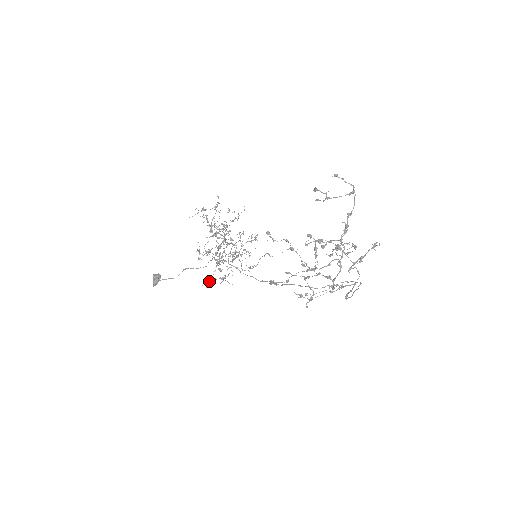
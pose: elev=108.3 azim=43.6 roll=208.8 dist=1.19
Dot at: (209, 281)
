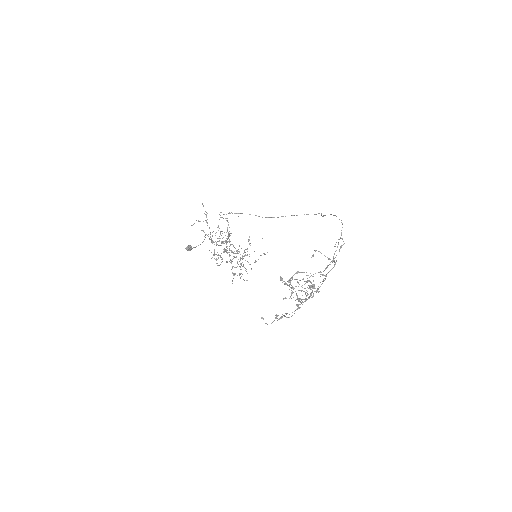
Dot at: occluded
